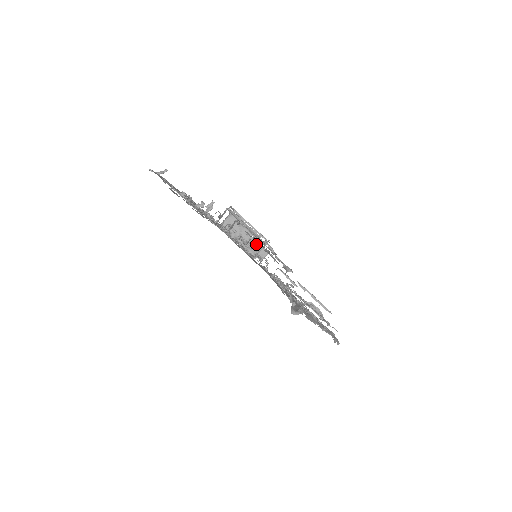
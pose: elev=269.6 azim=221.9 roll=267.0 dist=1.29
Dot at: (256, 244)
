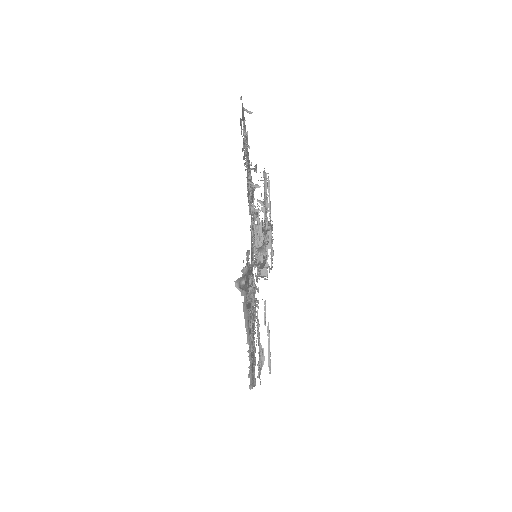
Dot at: occluded
